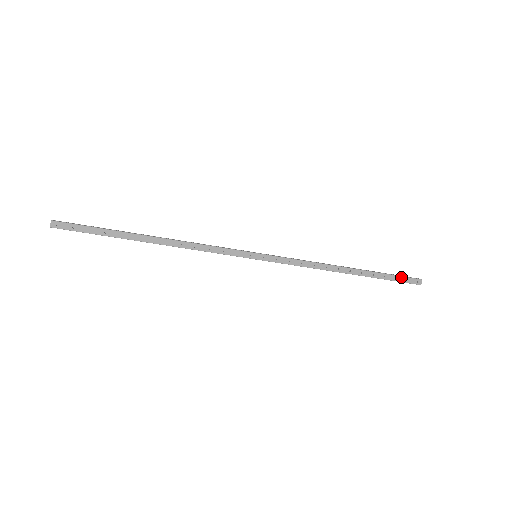
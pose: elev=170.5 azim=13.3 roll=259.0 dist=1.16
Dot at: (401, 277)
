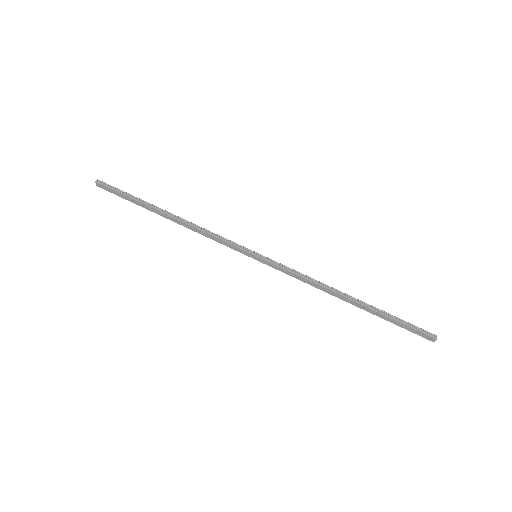
Dot at: (410, 327)
